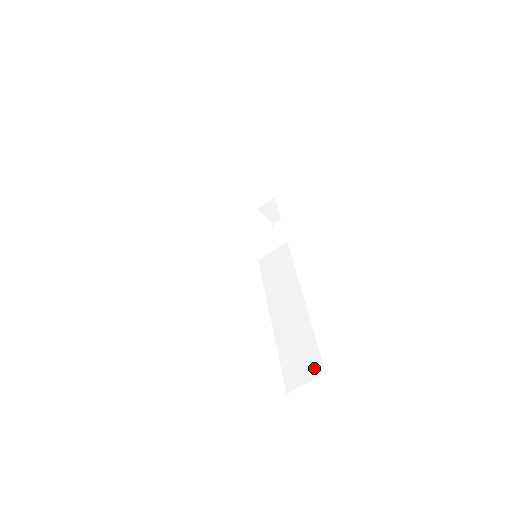
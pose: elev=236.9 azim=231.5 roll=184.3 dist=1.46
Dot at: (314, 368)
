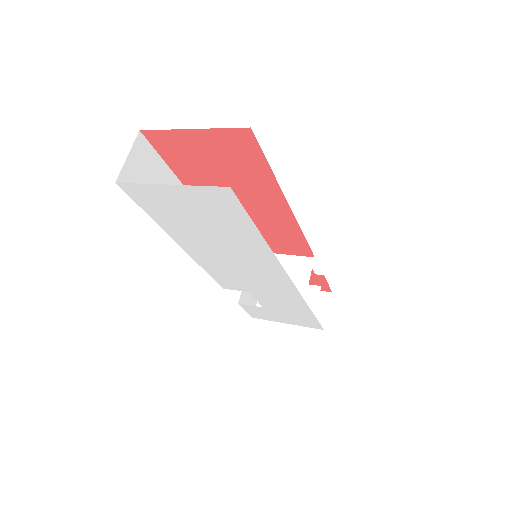
Dot at: occluded
